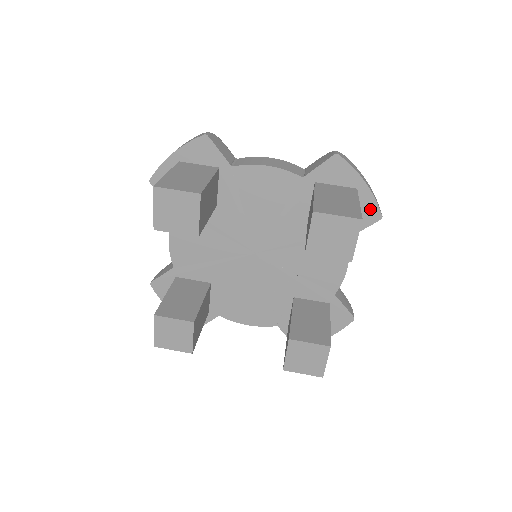
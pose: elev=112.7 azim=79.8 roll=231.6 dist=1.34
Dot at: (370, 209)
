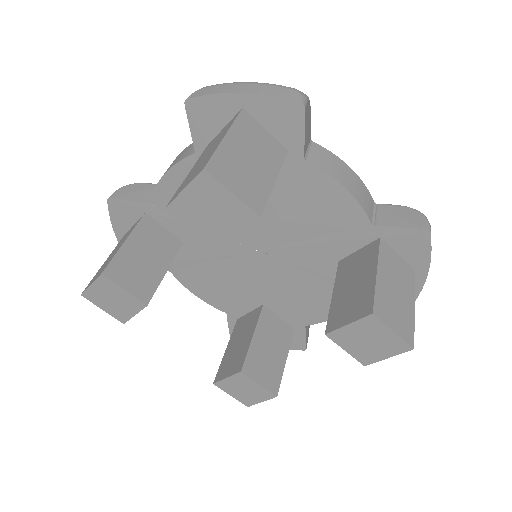
Dot at: occluded
